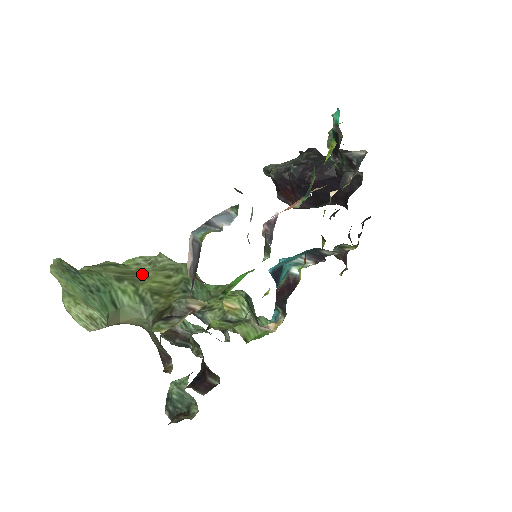
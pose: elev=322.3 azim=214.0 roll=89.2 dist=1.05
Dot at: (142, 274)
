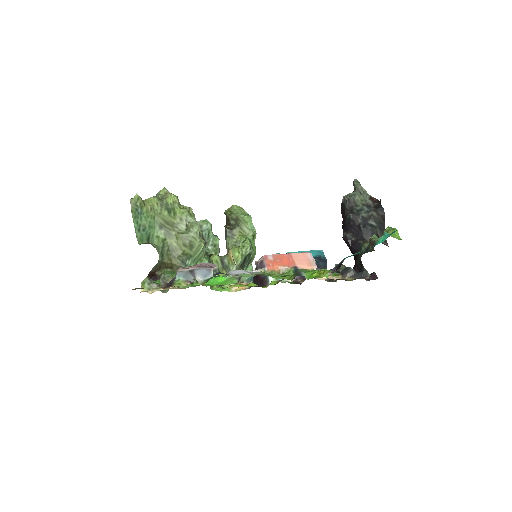
Dot at: (176, 230)
